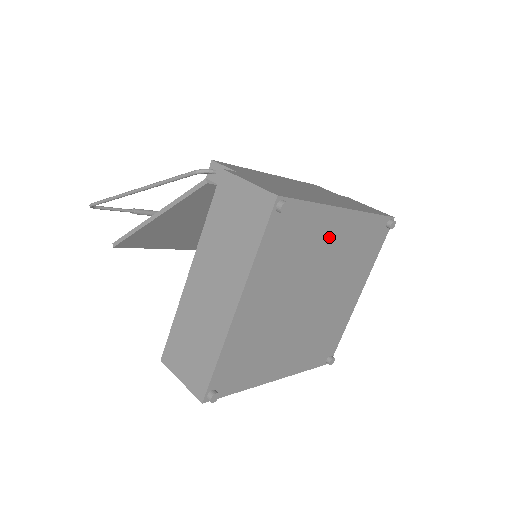
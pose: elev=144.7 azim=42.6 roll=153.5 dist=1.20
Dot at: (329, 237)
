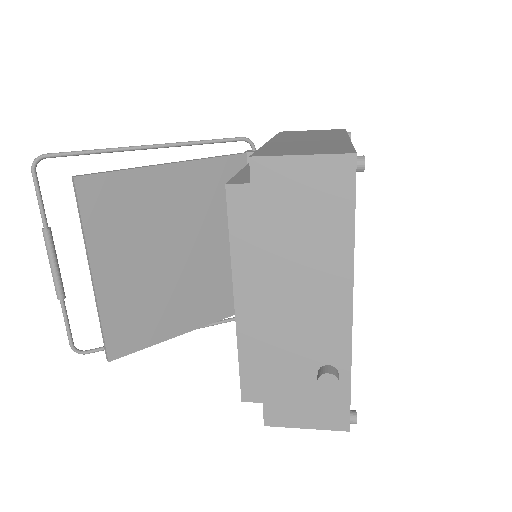
Dot at: occluded
